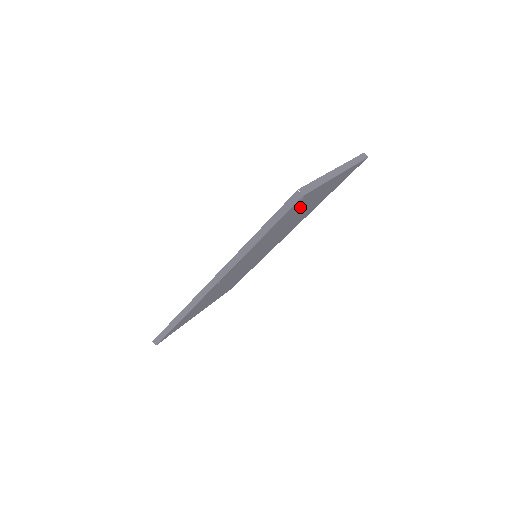
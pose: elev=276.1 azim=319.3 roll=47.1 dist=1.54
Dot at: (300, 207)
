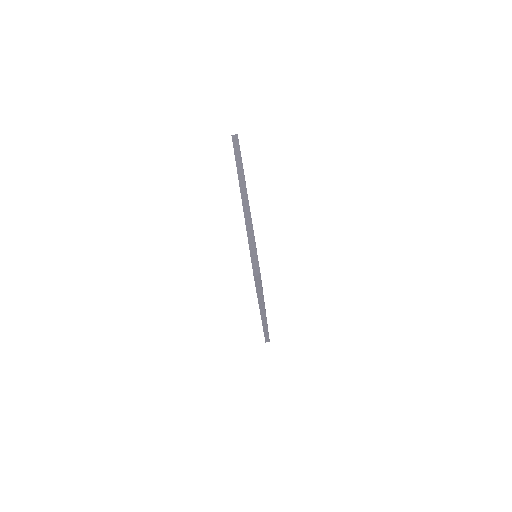
Dot at: occluded
